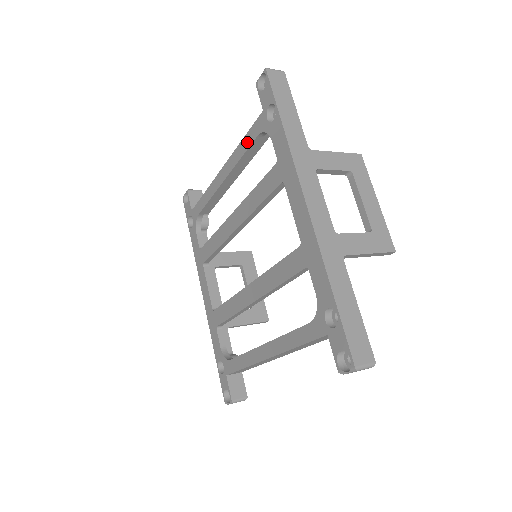
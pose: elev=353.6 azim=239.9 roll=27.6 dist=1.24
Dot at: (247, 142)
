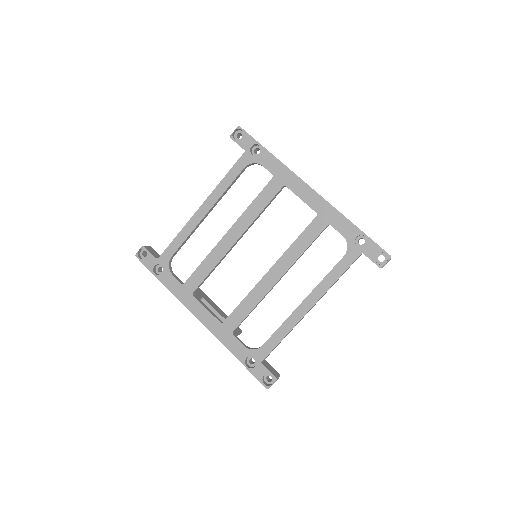
Dot at: (232, 176)
